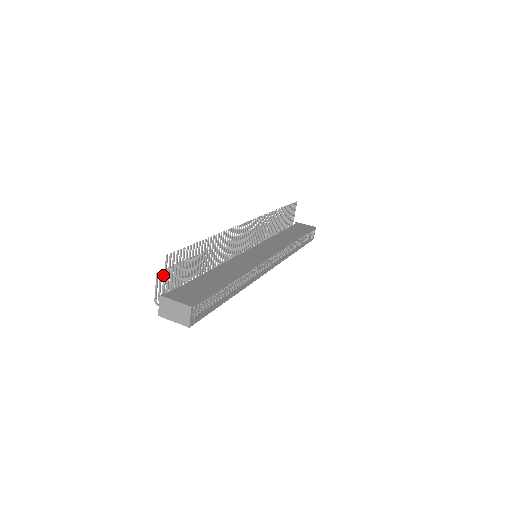
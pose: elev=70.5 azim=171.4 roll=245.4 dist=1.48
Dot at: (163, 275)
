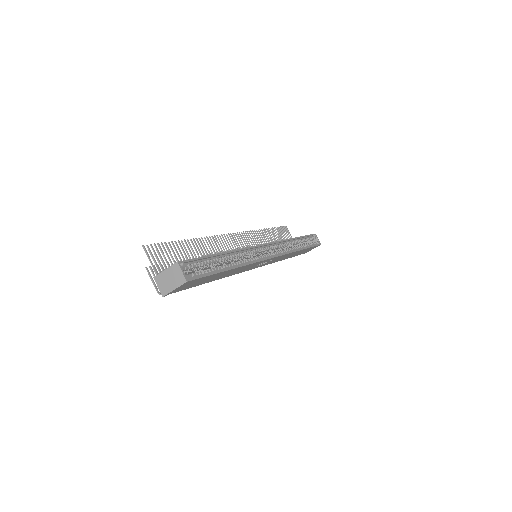
Dot at: occluded
